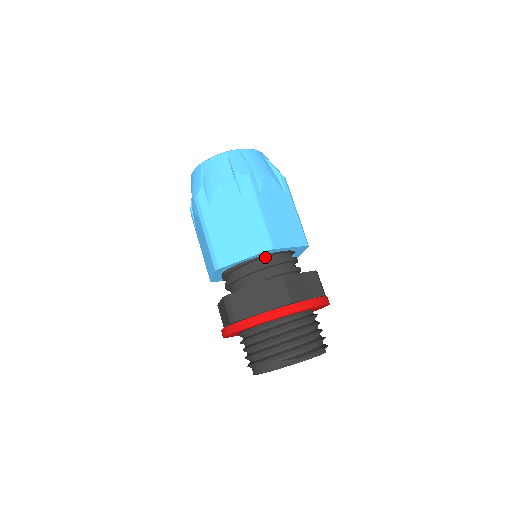
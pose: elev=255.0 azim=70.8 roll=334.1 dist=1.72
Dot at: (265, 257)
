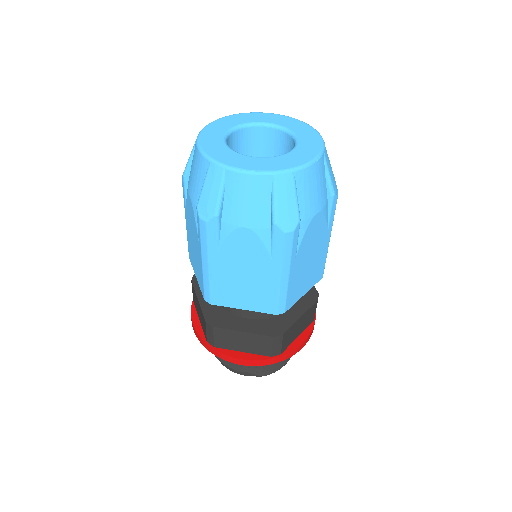
Dot at: occluded
